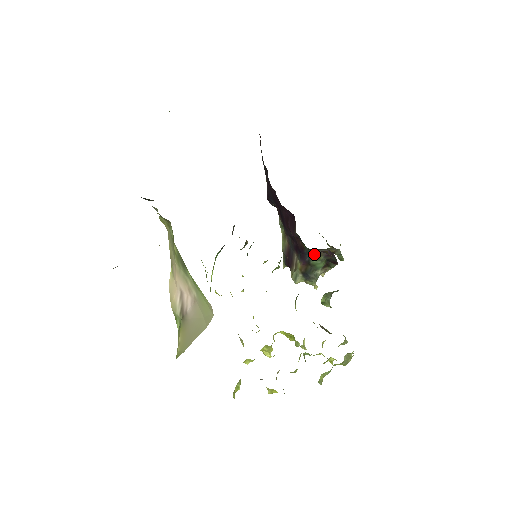
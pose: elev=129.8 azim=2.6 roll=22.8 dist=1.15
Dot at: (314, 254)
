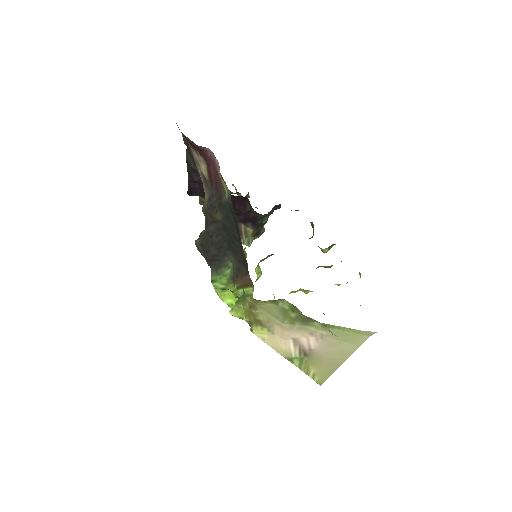
Dot at: (267, 216)
